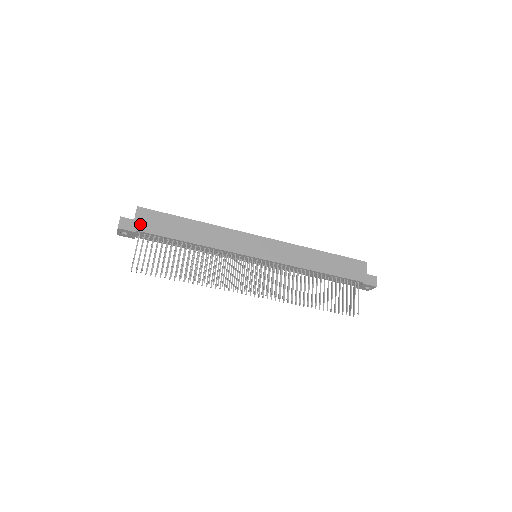
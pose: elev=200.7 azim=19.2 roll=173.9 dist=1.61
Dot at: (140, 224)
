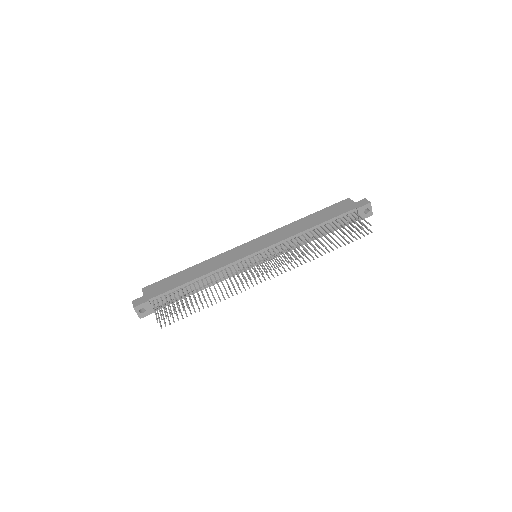
Dot at: (149, 295)
